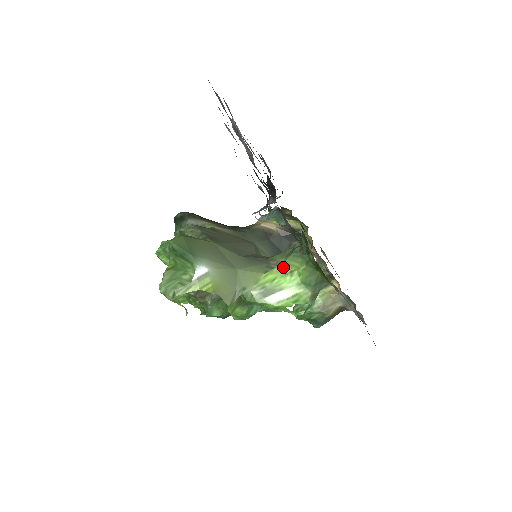
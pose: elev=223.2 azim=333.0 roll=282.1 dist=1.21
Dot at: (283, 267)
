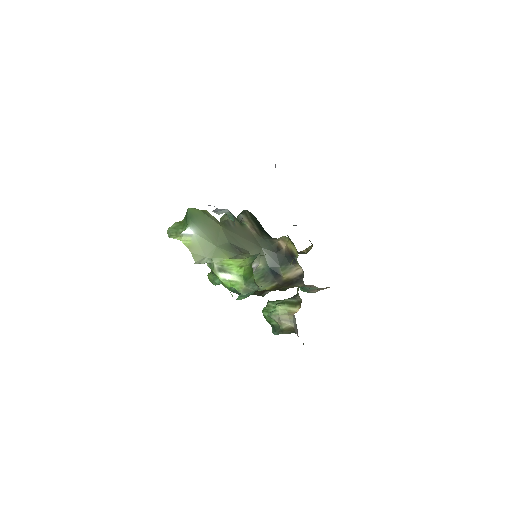
Dot at: (241, 261)
